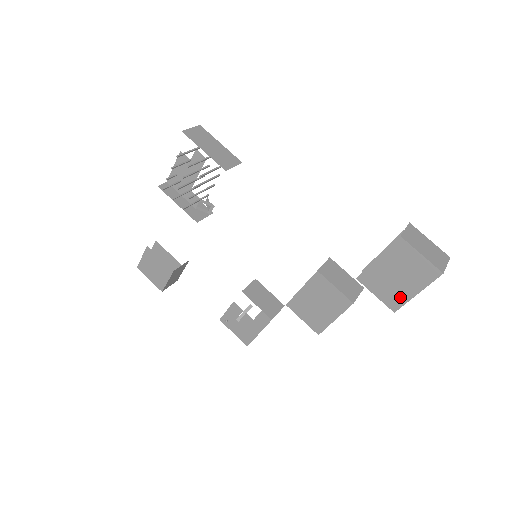
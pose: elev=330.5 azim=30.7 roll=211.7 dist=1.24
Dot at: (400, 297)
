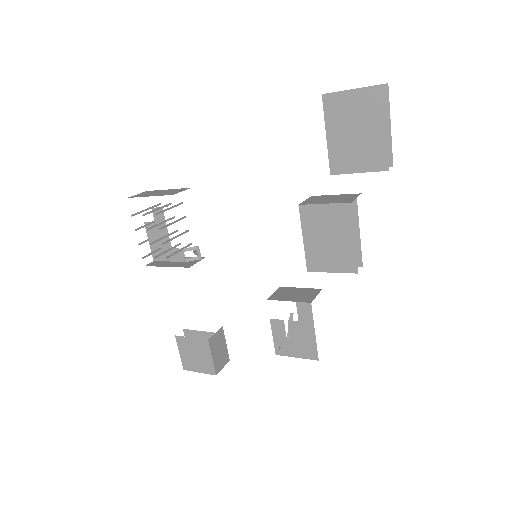
Dot at: (377, 149)
